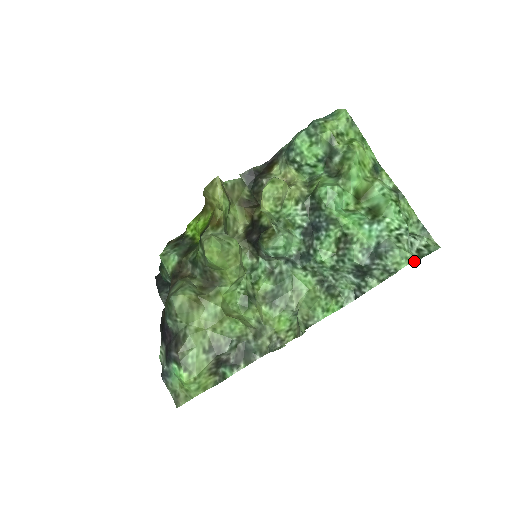
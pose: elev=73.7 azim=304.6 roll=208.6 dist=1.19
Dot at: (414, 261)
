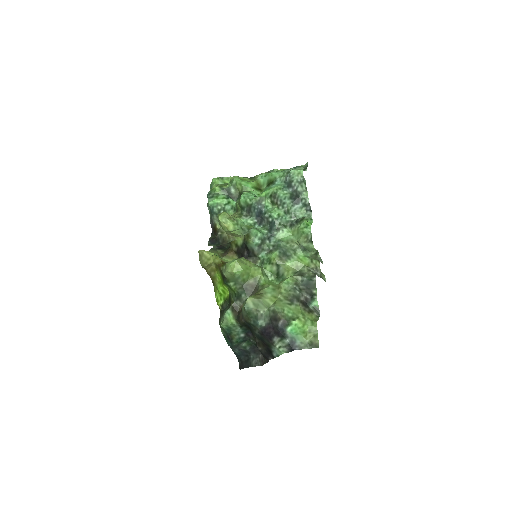
Dot at: occluded
